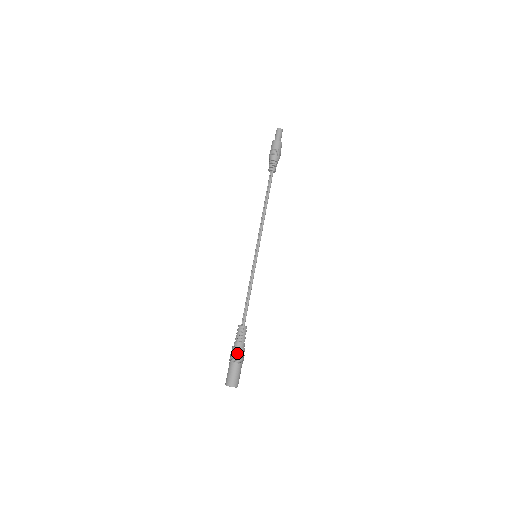
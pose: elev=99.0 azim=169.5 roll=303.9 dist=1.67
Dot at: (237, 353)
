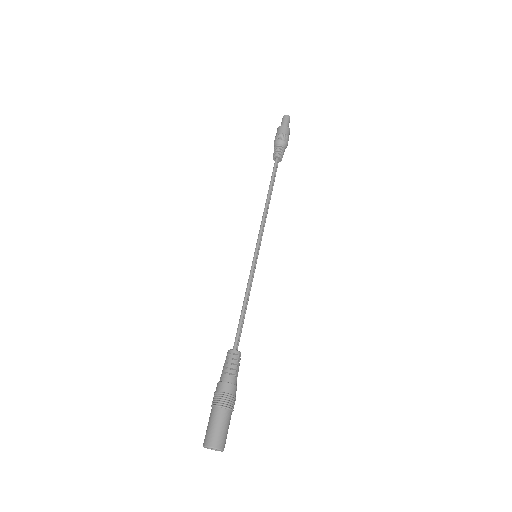
Dot at: (217, 390)
